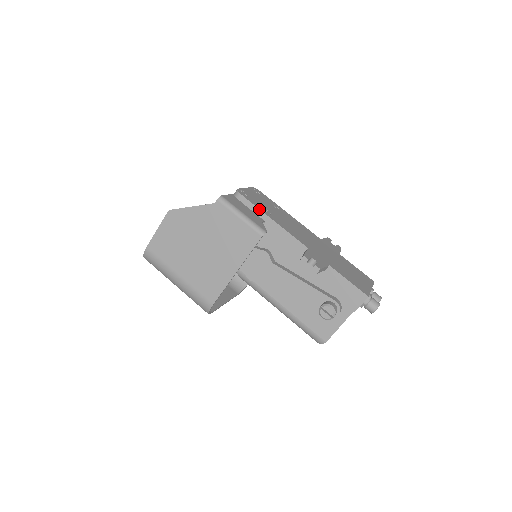
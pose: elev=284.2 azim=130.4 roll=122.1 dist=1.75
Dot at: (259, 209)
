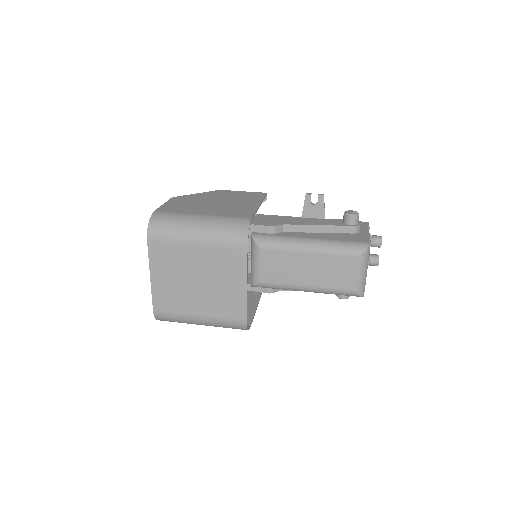
Dot at: occluded
